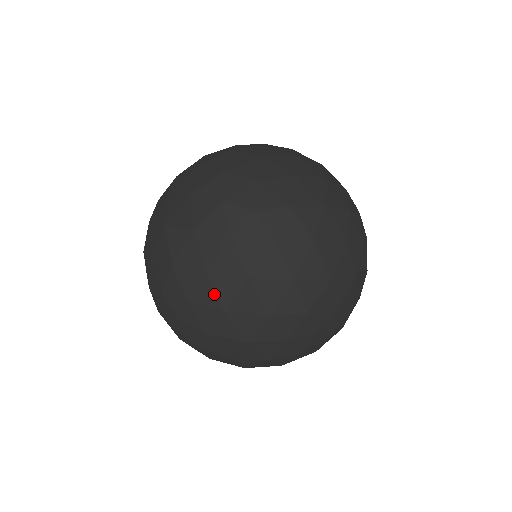
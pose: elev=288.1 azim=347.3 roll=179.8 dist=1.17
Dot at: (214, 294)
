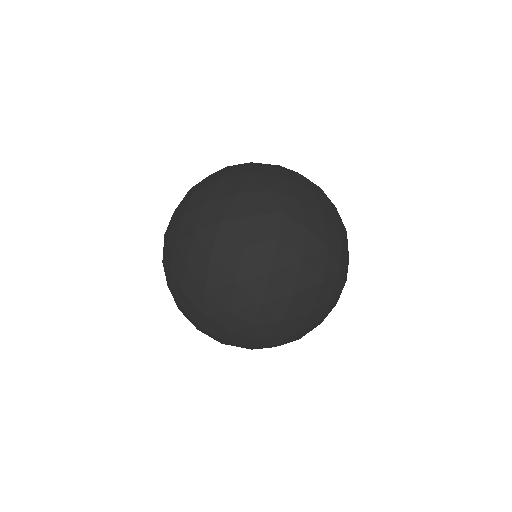
Dot at: (318, 204)
